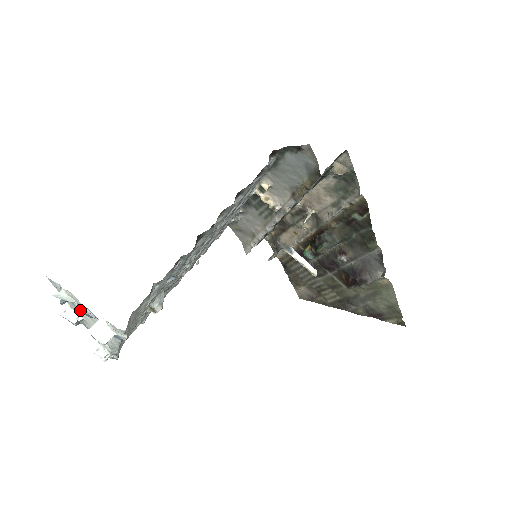
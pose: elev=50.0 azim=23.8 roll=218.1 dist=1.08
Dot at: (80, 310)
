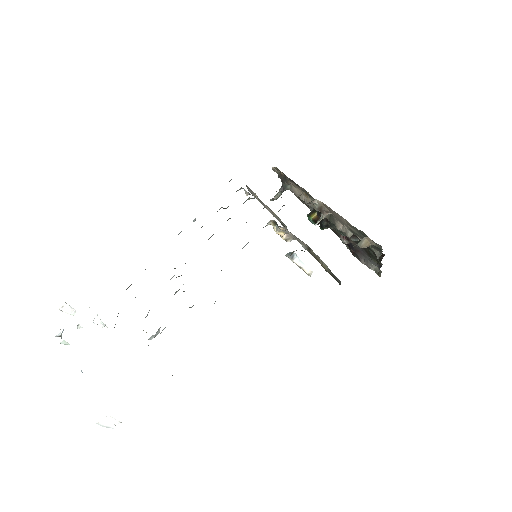
Dot at: occluded
